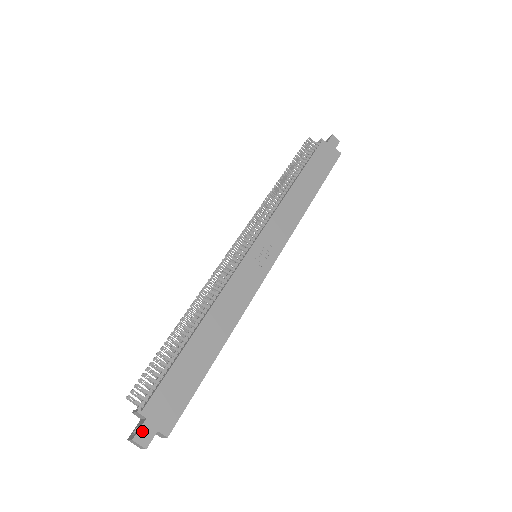
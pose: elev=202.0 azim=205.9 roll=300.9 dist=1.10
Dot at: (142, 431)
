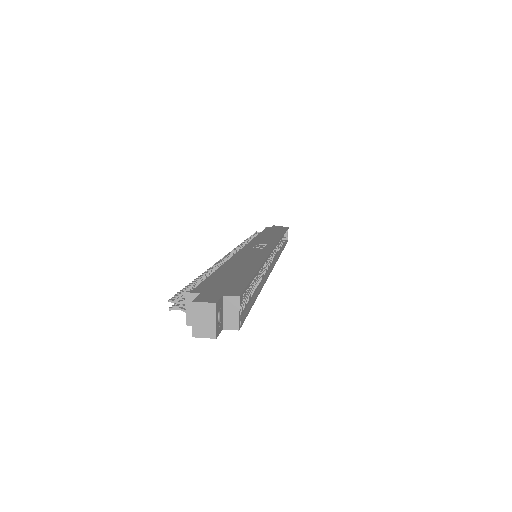
Dot at: (201, 298)
